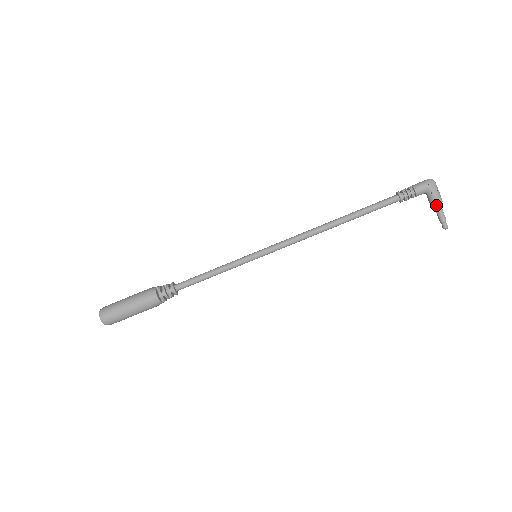
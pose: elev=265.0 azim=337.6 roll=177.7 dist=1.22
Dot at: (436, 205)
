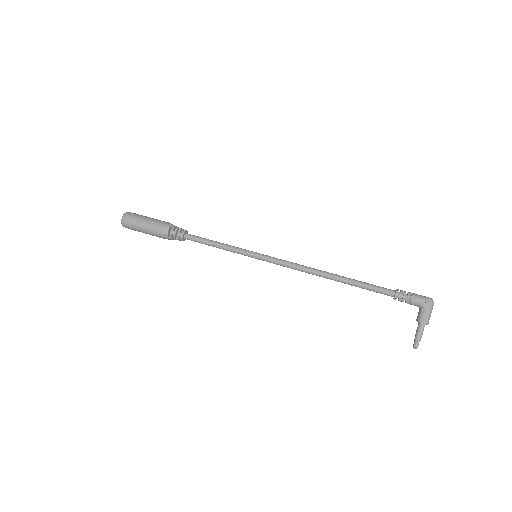
Dot at: (420, 322)
